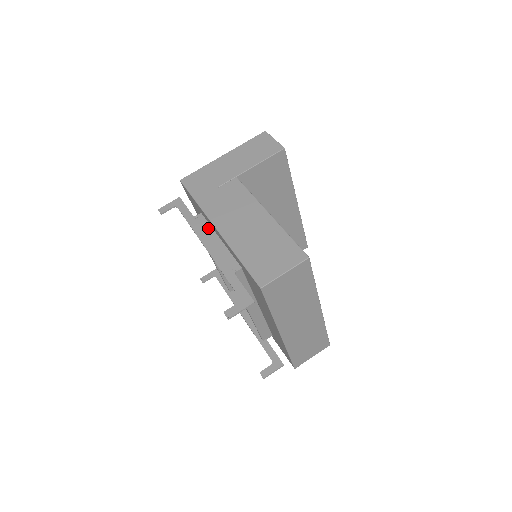
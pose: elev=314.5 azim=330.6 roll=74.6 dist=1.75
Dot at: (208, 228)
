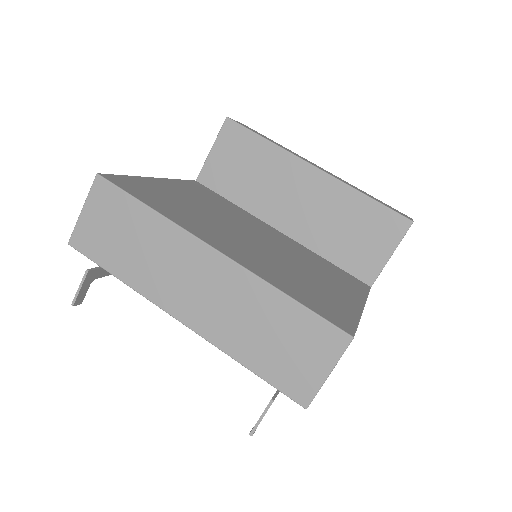
Dot at: occluded
